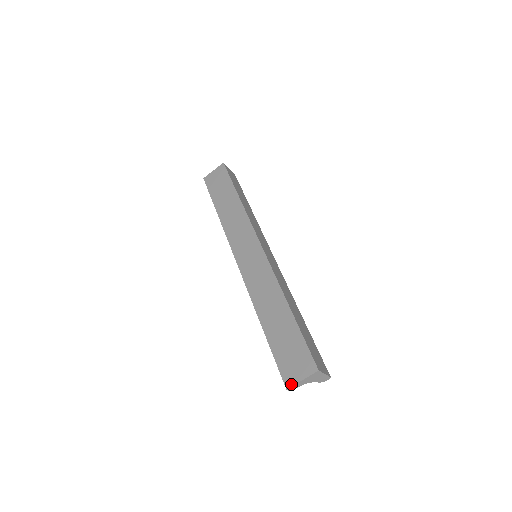
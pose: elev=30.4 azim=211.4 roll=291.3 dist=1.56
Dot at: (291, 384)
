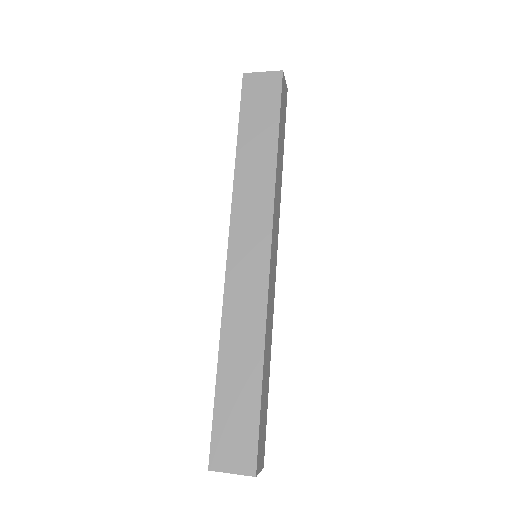
Dot at: (217, 468)
